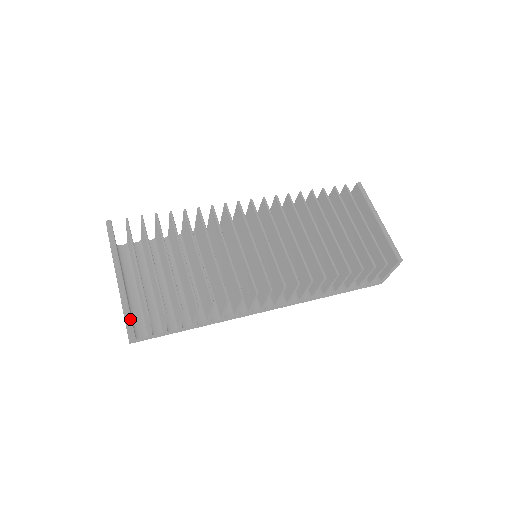
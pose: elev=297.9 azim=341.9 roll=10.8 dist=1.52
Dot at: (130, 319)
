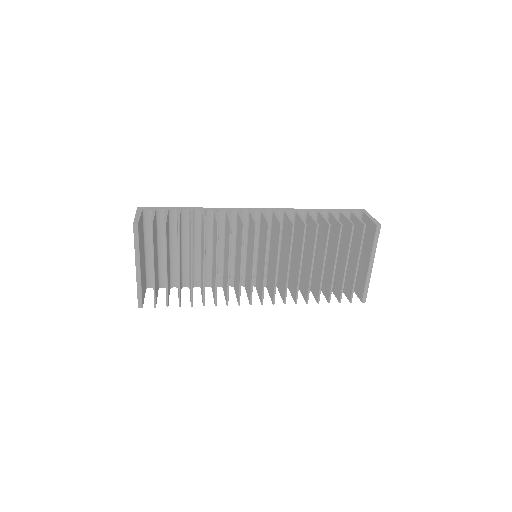
Dot at: (141, 307)
